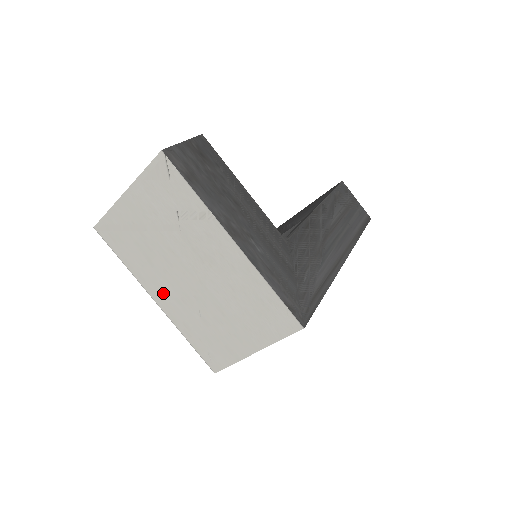
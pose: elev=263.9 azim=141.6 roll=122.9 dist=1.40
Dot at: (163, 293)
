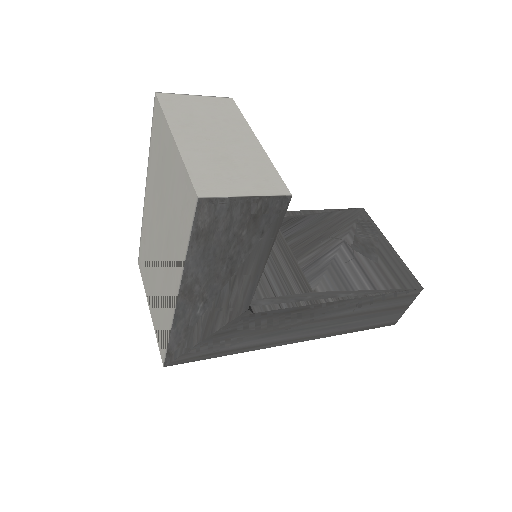
Dot at: (149, 201)
